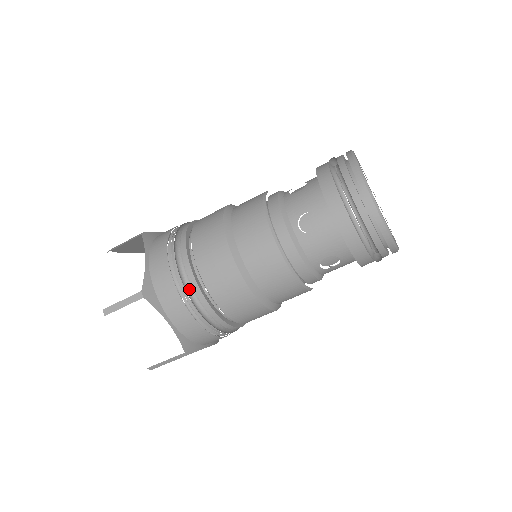
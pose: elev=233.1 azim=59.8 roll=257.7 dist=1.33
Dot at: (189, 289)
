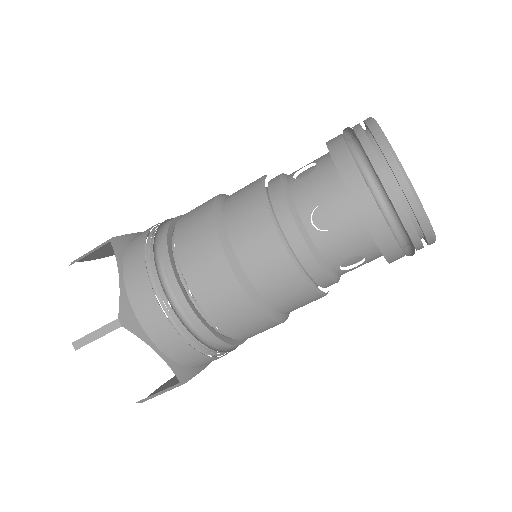
Dot at: (159, 245)
